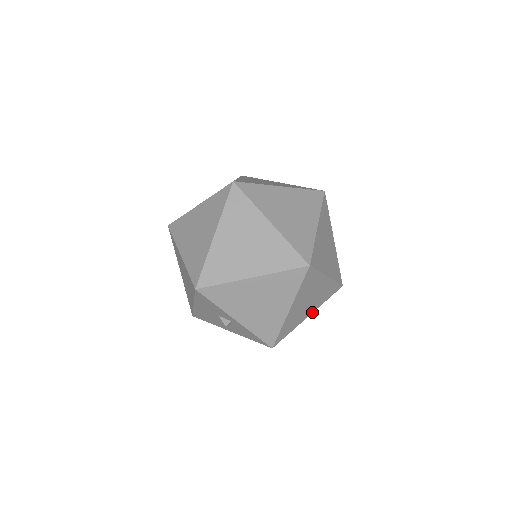
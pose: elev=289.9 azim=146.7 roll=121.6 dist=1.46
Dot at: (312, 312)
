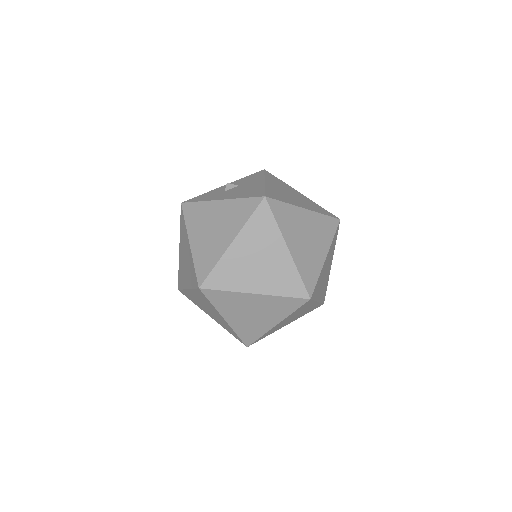
Dot at: occluded
